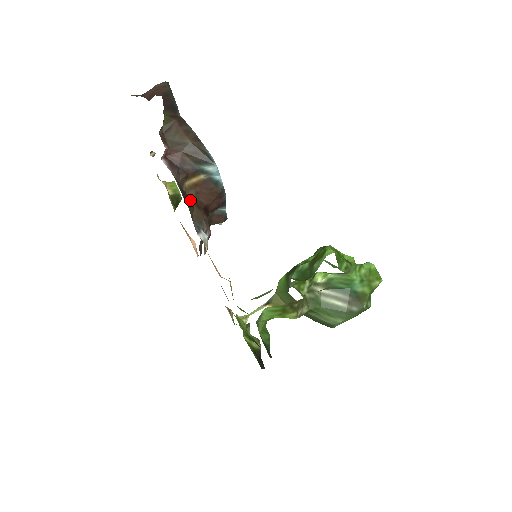
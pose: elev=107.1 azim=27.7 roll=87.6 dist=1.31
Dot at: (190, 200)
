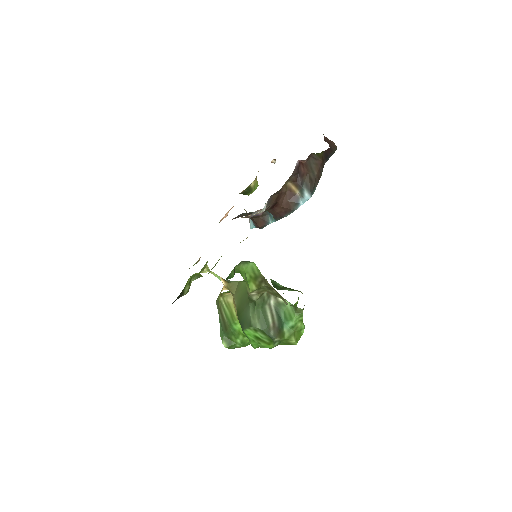
Dot at: (281, 189)
